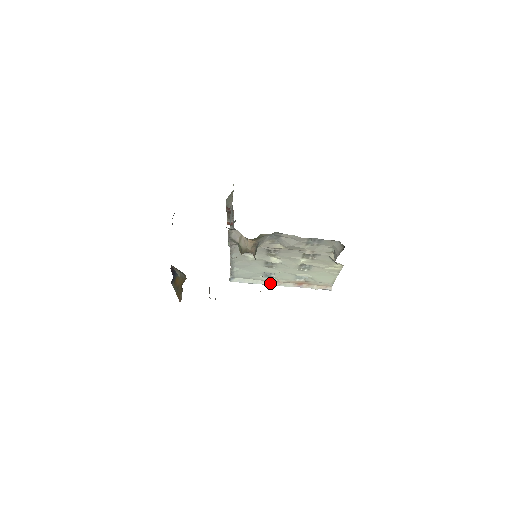
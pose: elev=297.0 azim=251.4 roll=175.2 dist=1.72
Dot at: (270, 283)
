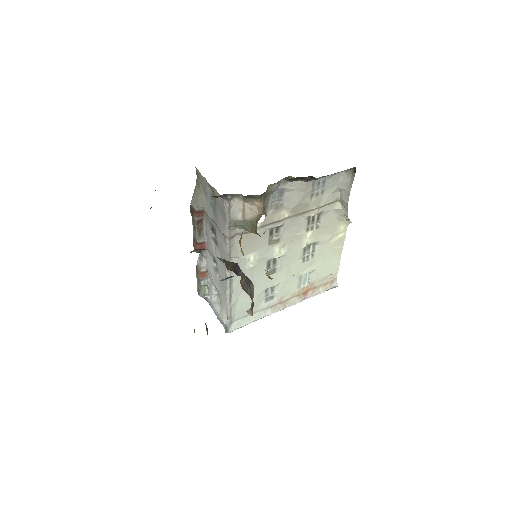
Dot at: (274, 310)
